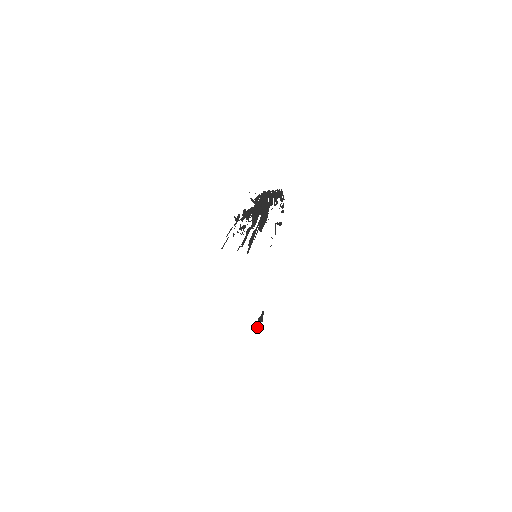
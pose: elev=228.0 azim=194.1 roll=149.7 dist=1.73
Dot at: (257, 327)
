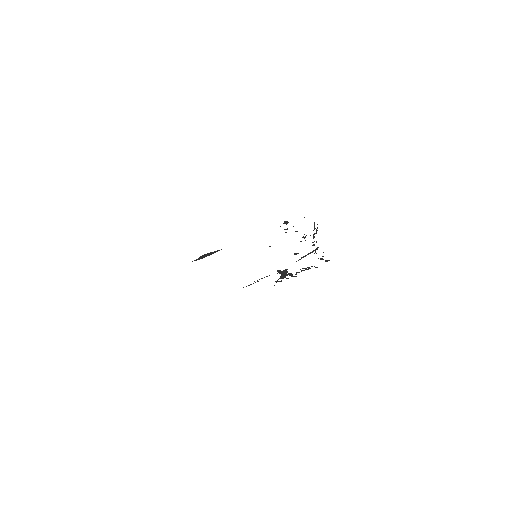
Dot at: occluded
